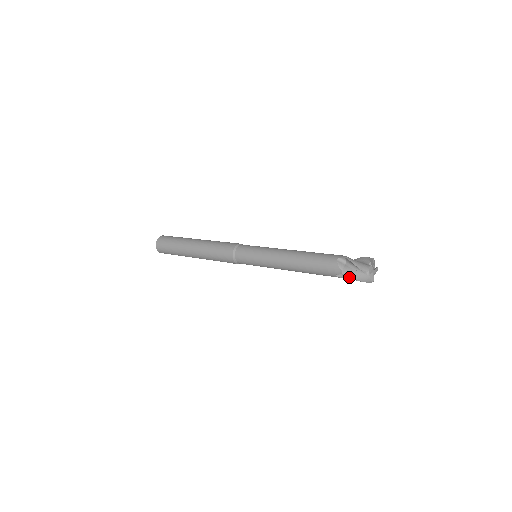
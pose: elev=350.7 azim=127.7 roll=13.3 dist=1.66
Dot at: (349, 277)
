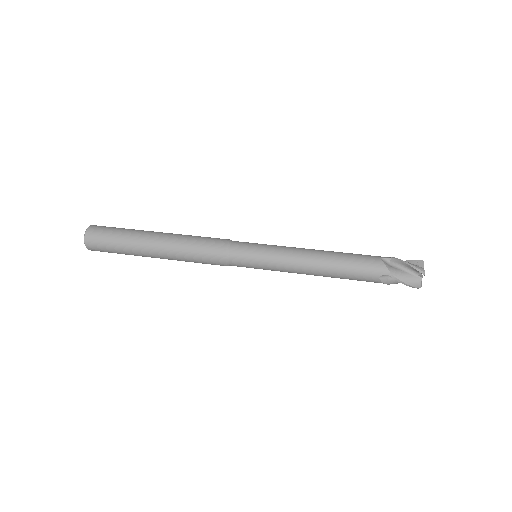
Dot at: occluded
